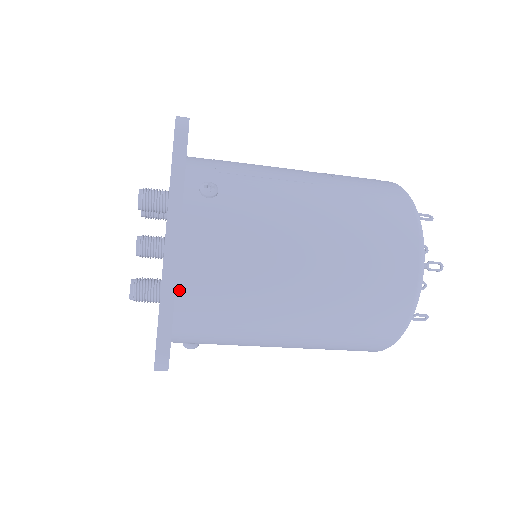
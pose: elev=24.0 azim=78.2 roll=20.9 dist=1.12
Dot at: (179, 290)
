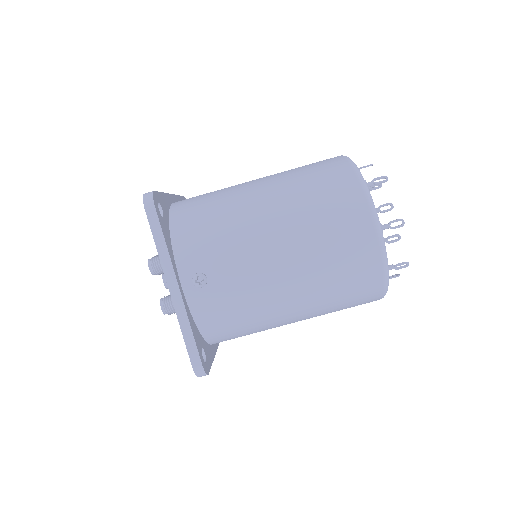
Dot at: (172, 209)
